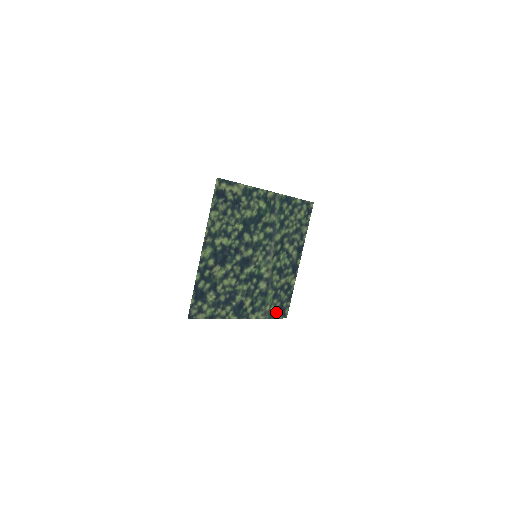
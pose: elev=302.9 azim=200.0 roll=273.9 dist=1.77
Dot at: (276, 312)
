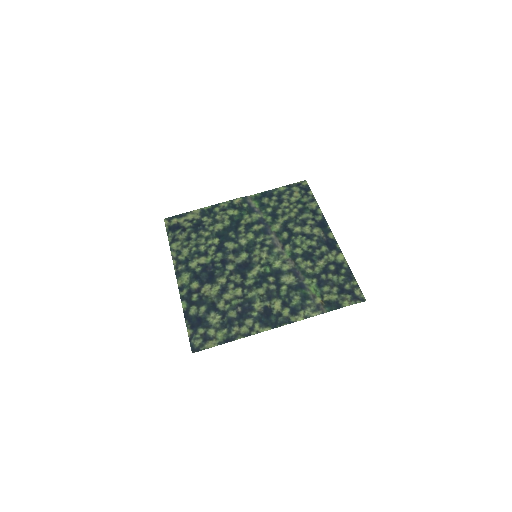
Dot at: (338, 300)
